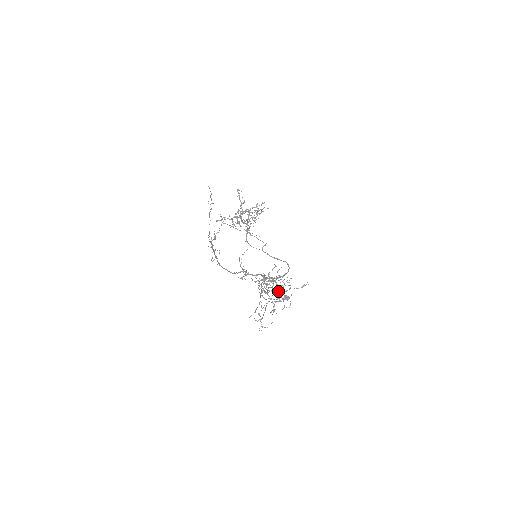
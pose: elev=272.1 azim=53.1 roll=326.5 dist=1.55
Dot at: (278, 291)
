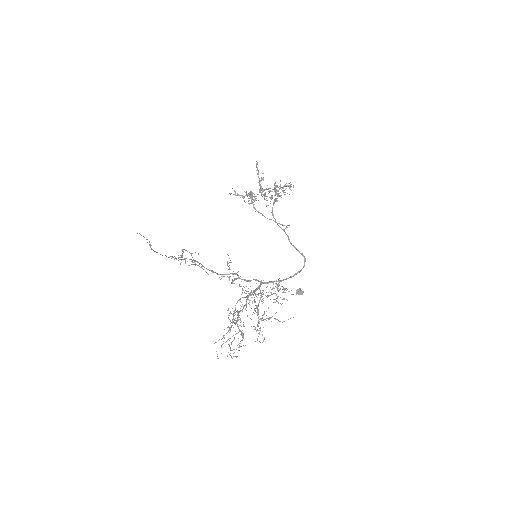
Dot at: (284, 290)
